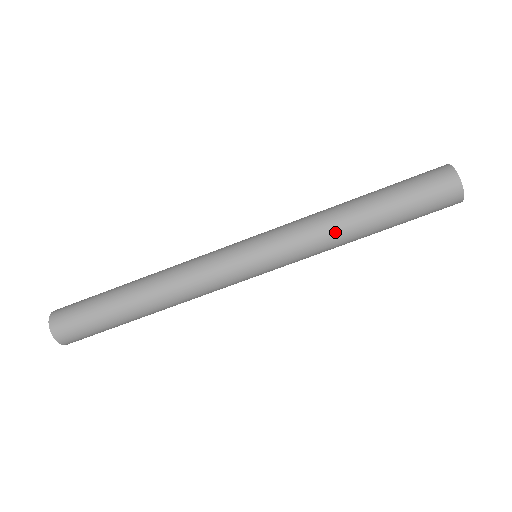
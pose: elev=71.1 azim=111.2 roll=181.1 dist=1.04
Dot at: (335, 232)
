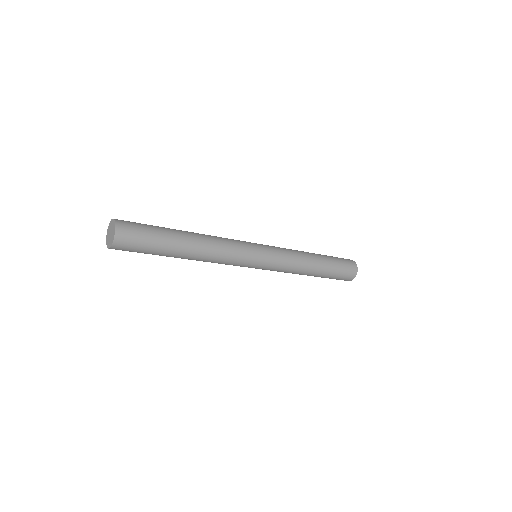
Dot at: (304, 265)
